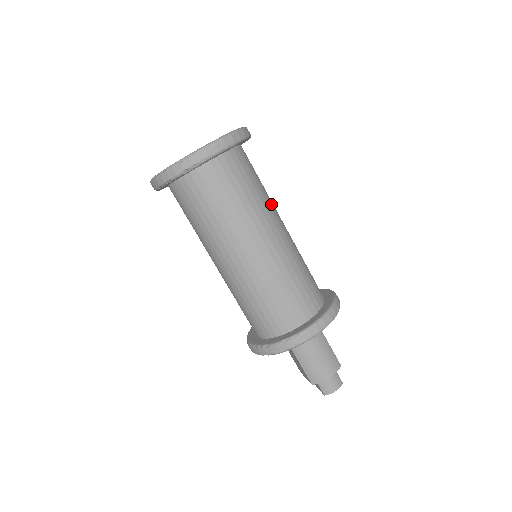
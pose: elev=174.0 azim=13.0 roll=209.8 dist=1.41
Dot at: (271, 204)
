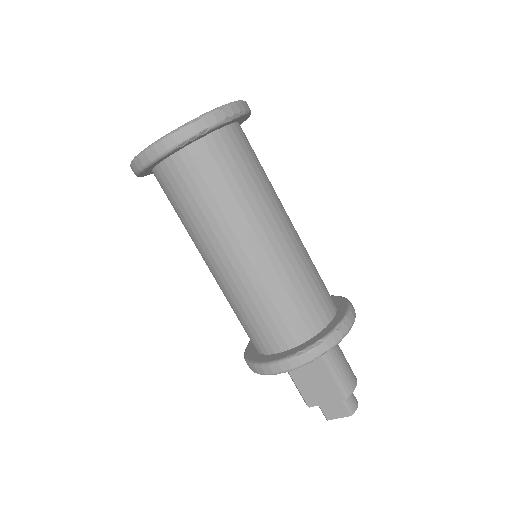
Dot at: occluded
